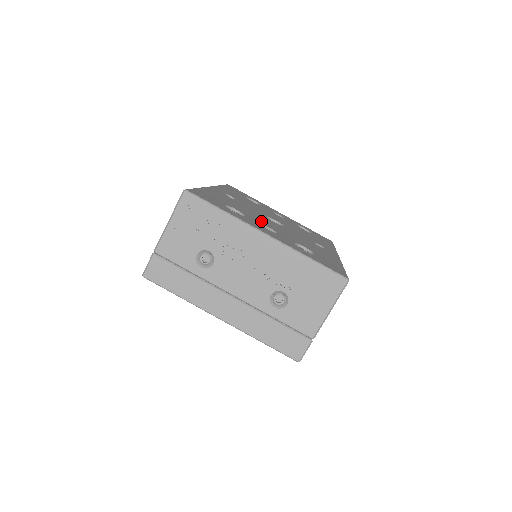
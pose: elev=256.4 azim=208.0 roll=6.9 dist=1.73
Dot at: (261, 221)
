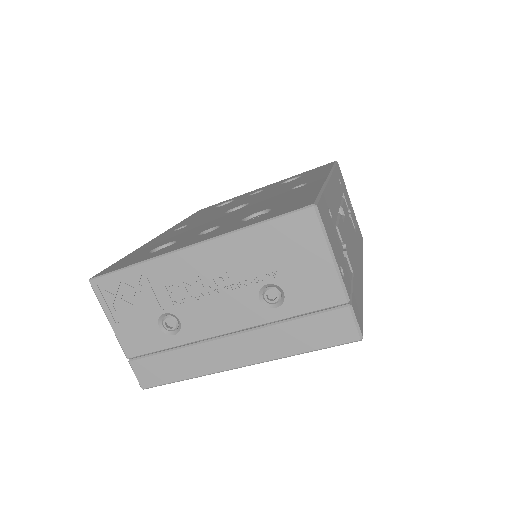
Dot at: (203, 229)
